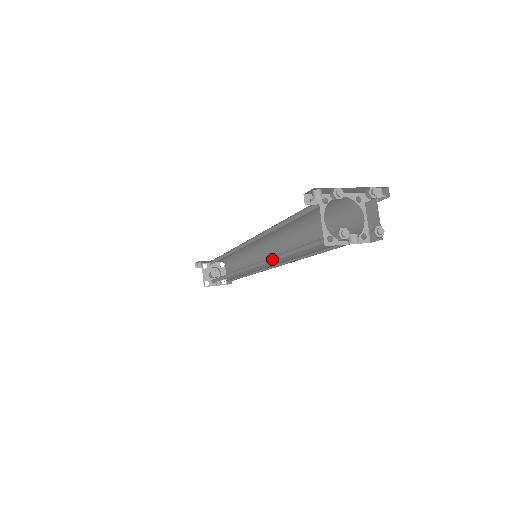
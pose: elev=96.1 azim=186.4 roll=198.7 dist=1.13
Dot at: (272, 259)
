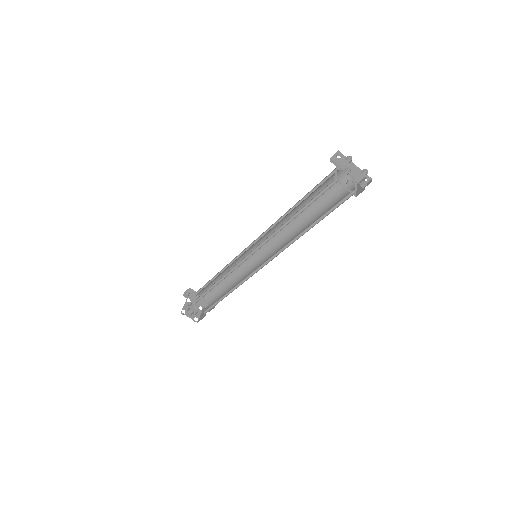
Dot at: (279, 230)
